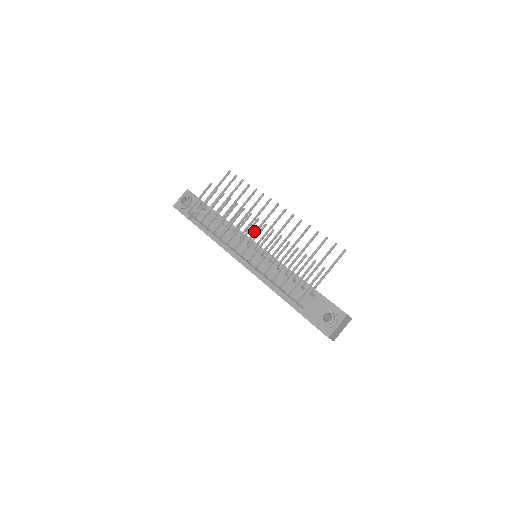
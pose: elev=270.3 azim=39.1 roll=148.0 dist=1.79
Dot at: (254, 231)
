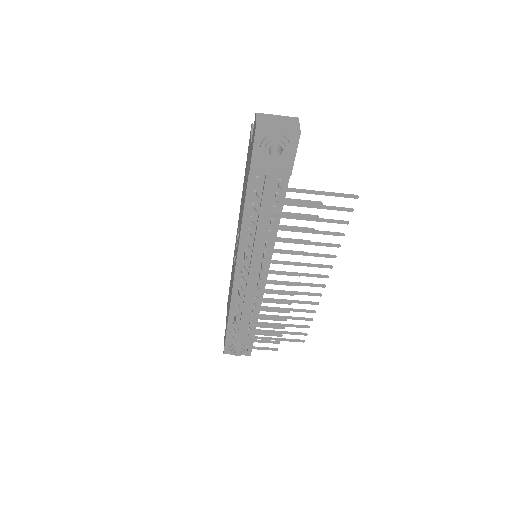
Dot at: occluded
